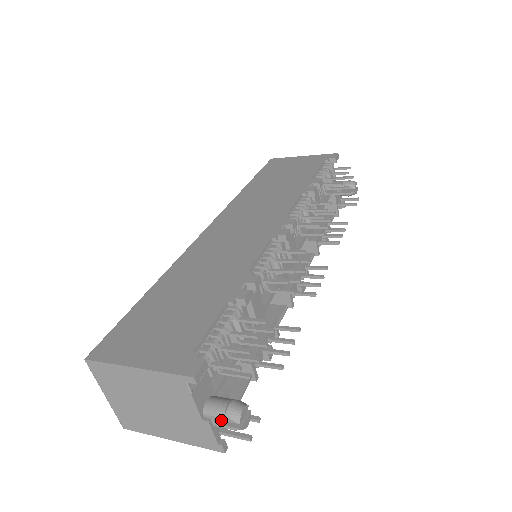
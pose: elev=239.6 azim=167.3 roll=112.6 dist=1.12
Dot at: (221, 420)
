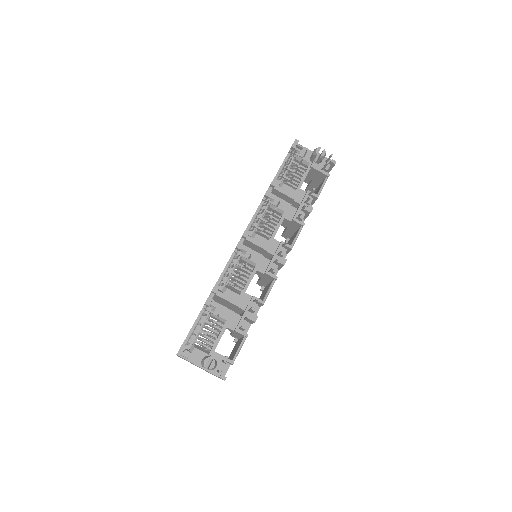
Dot at: (204, 368)
